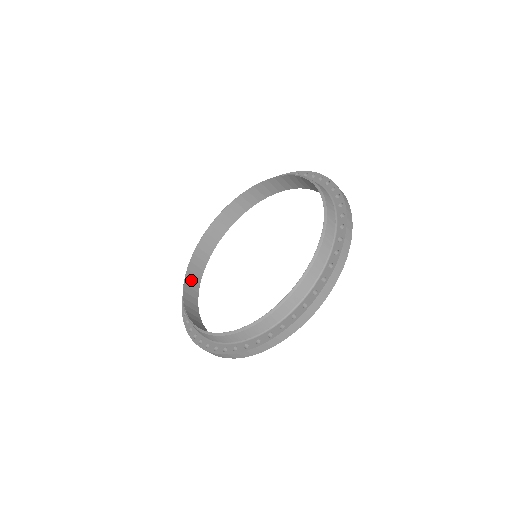
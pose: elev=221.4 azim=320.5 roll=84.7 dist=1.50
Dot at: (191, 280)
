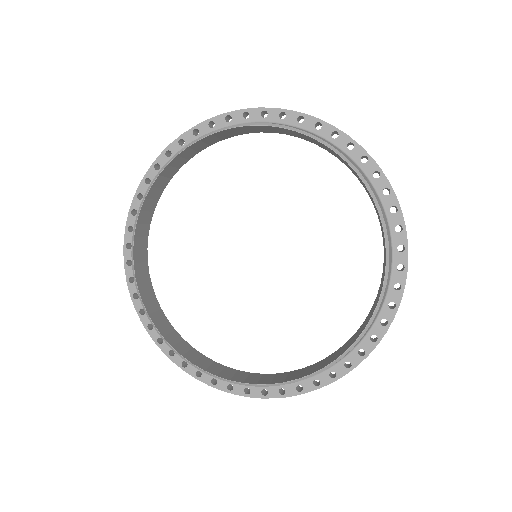
Dot at: (150, 199)
